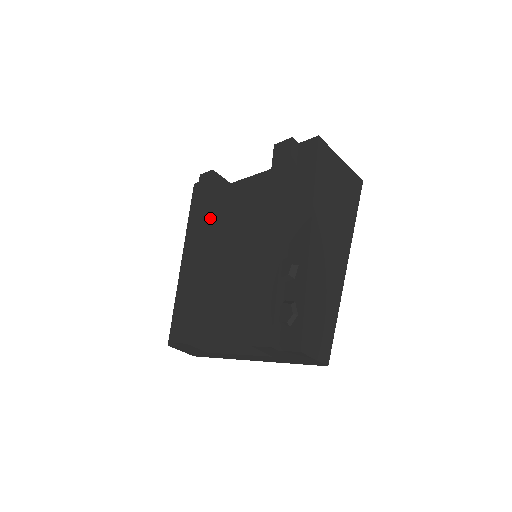
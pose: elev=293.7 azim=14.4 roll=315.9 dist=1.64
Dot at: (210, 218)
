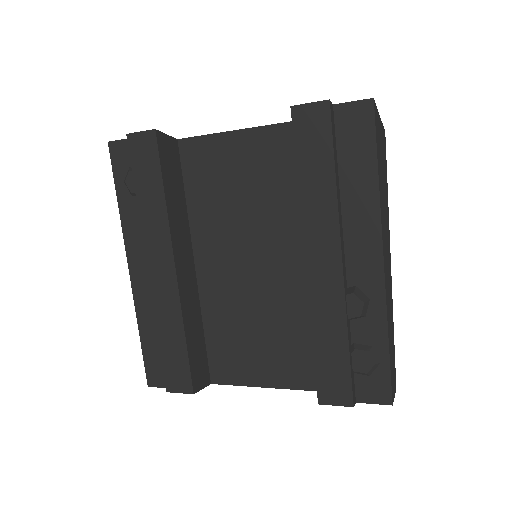
Dot at: (172, 211)
